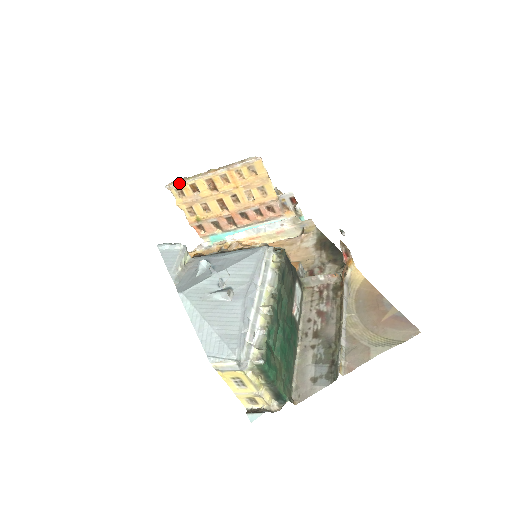
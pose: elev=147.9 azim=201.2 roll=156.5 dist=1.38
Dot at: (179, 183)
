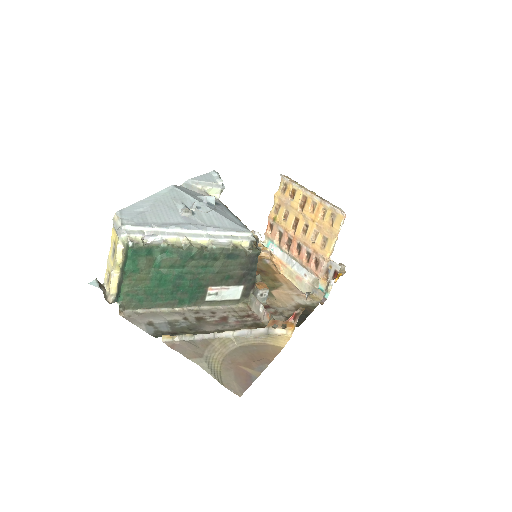
Dot at: (289, 180)
